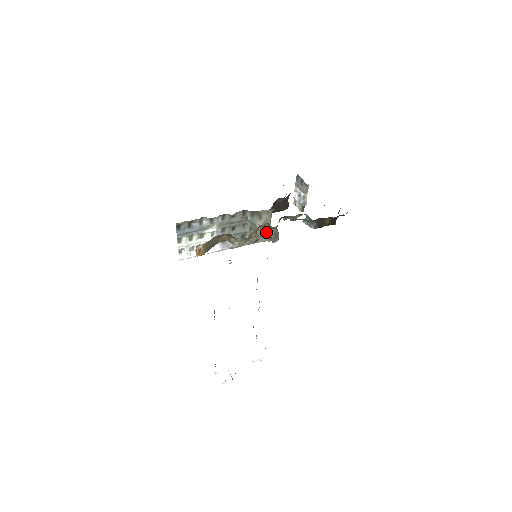
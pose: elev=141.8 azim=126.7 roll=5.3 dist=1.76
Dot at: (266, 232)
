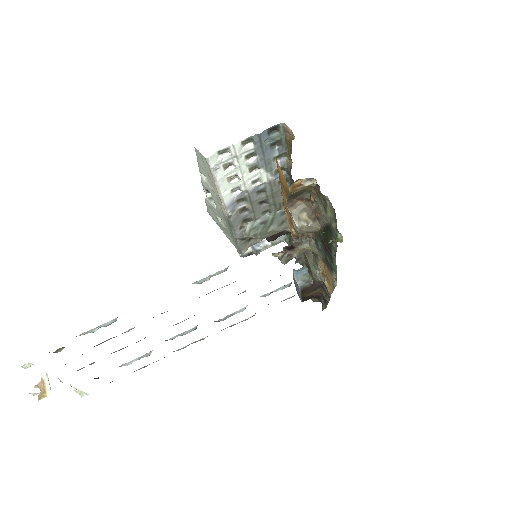
Dot at: (252, 241)
